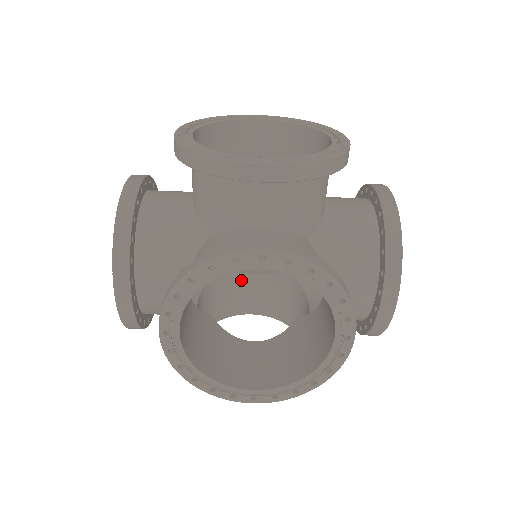
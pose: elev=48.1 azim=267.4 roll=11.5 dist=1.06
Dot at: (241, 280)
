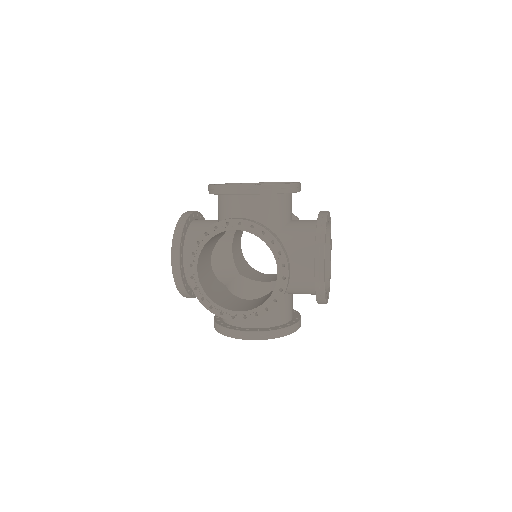
Dot at: occluded
